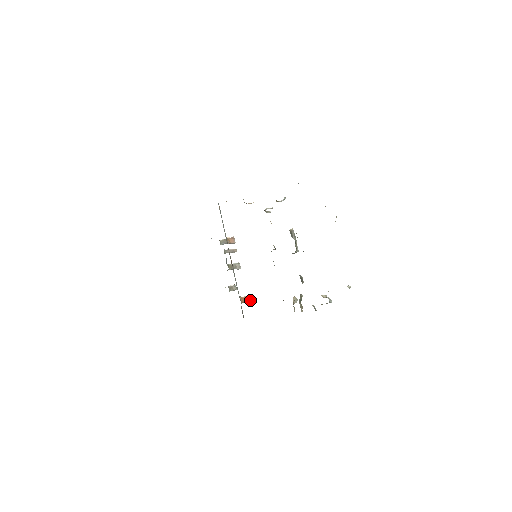
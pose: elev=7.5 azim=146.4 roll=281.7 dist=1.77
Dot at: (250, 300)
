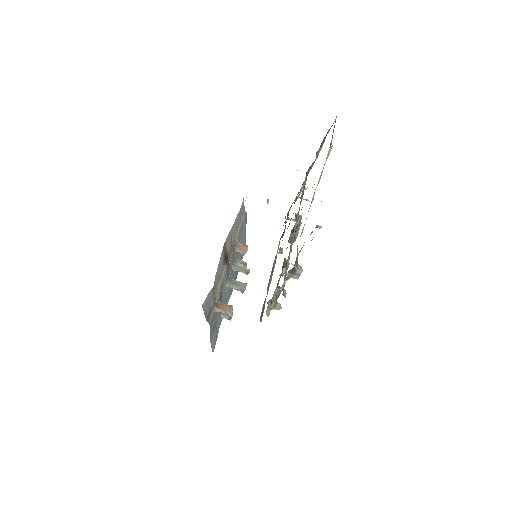
Dot at: (230, 310)
